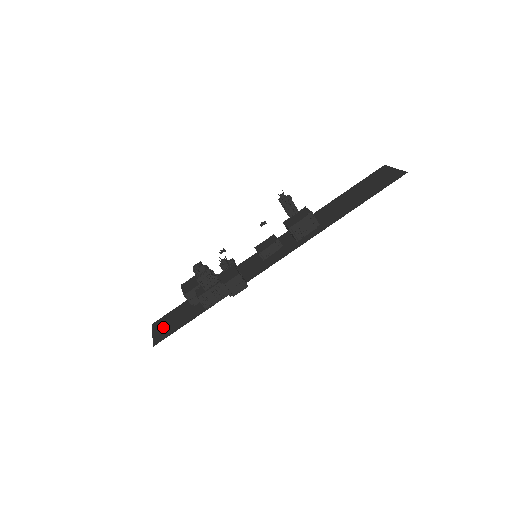
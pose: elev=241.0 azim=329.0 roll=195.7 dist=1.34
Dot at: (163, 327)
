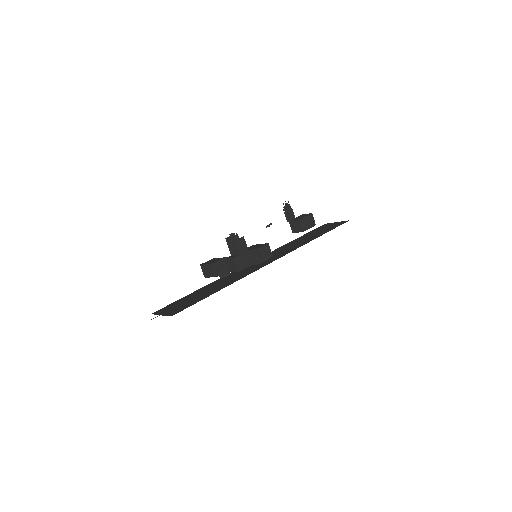
Dot at: (171, 309)
